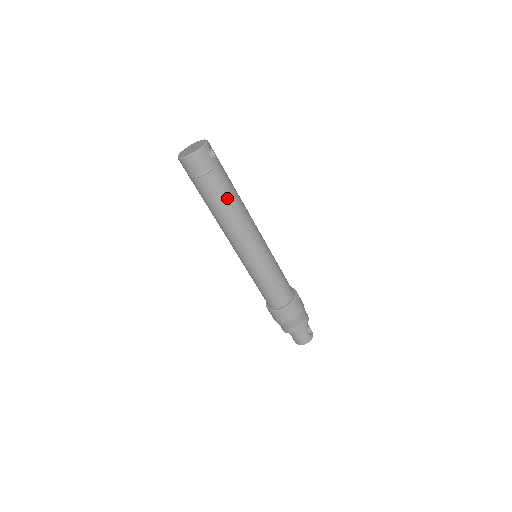
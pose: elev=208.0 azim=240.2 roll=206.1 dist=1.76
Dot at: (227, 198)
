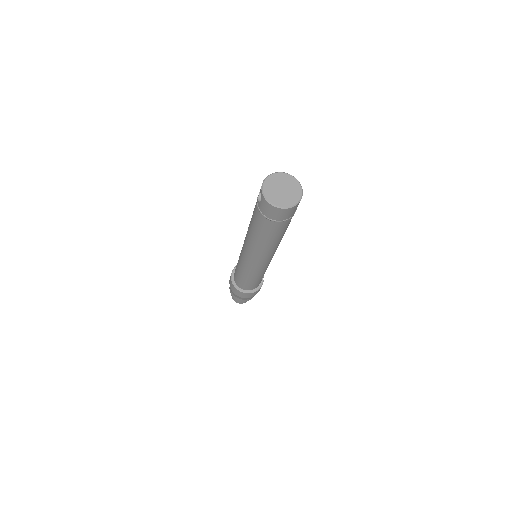
Dot at: (283, 234)
